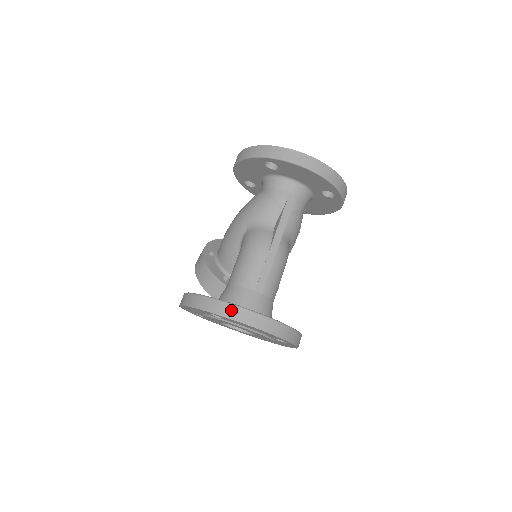
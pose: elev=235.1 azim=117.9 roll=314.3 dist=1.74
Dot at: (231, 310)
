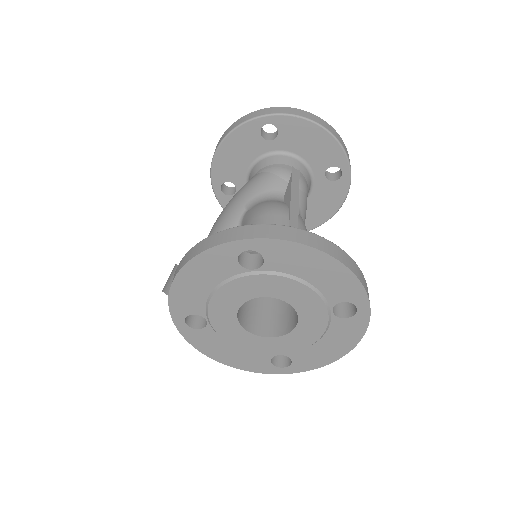
Dot at: (282, 230)
